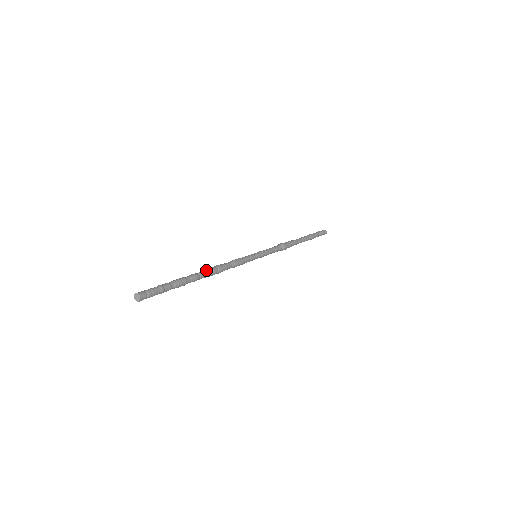
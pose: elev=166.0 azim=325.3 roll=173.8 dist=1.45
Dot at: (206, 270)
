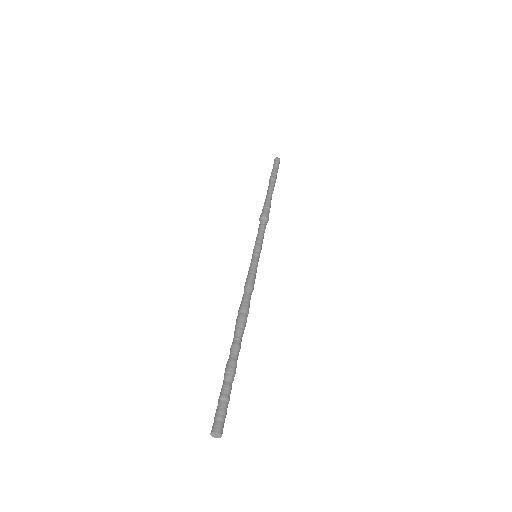
Dot at: (237, 327)
